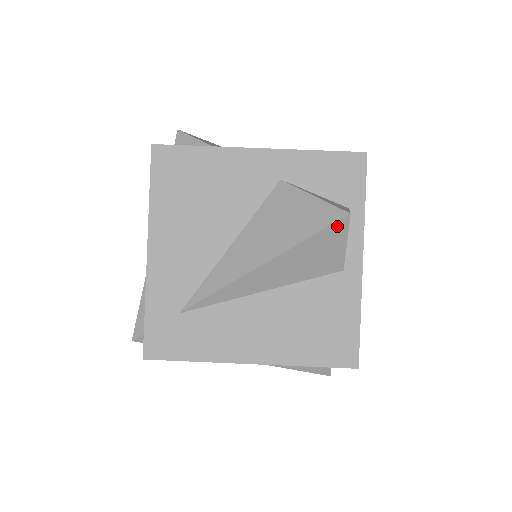
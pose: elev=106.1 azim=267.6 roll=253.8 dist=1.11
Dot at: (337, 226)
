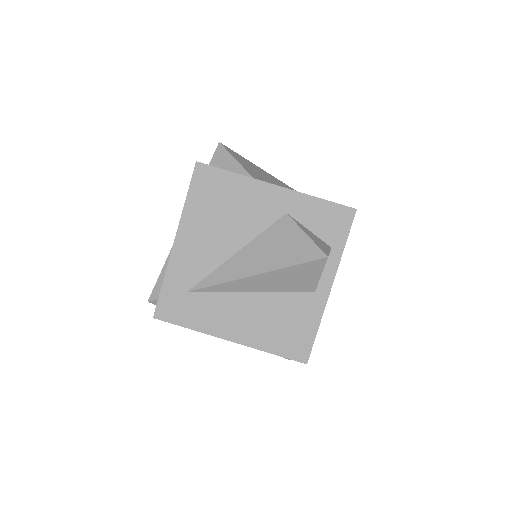
Dot at: (317, 263)
